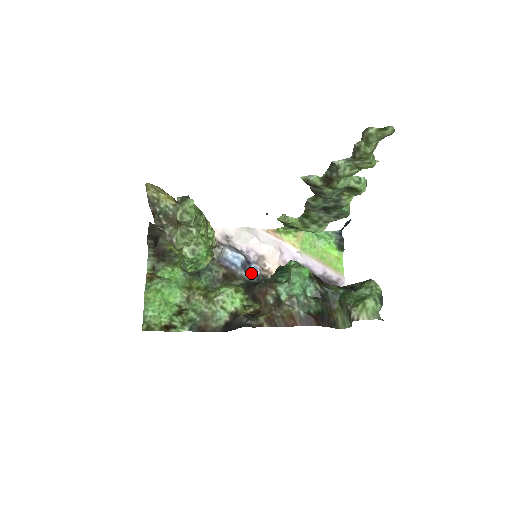
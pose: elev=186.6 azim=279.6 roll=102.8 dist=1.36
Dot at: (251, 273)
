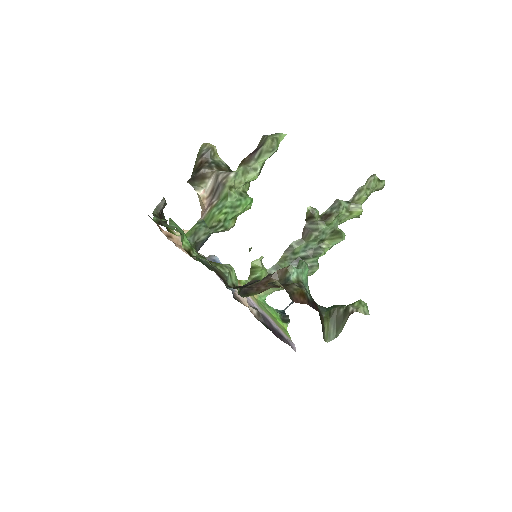
Dot at: occluded
